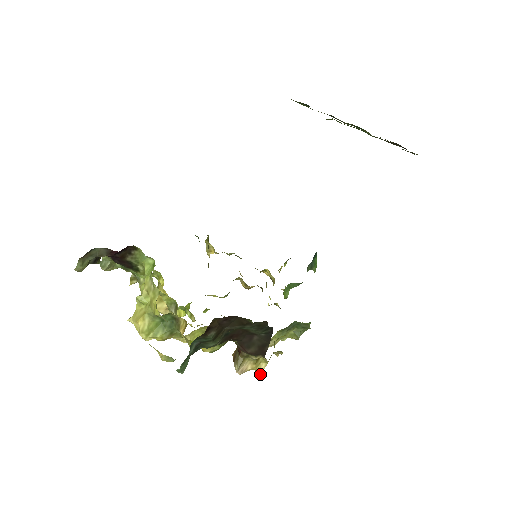
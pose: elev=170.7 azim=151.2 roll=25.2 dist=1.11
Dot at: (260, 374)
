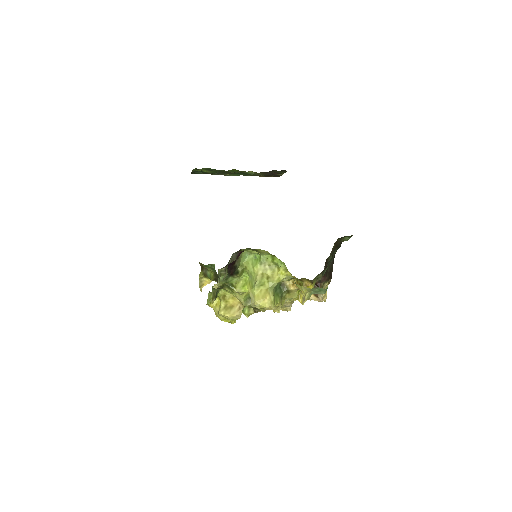
Dot at: (325, 300)
